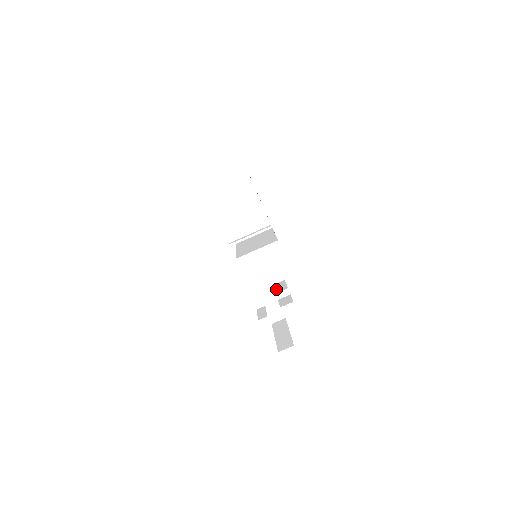
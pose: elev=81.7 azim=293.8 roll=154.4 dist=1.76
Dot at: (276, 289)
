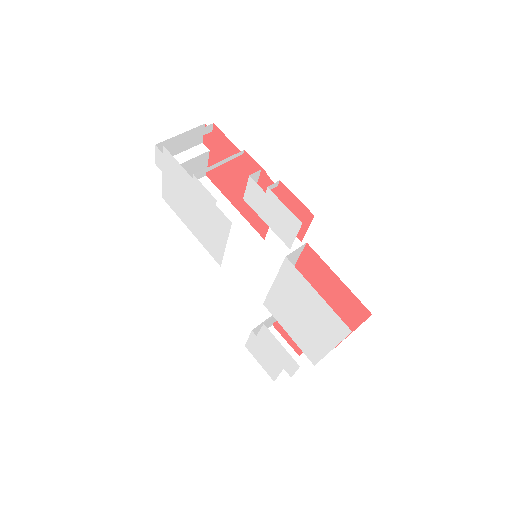
Dot at: occluded
